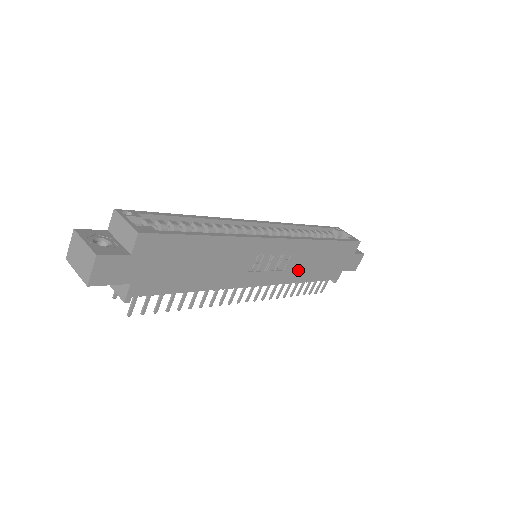
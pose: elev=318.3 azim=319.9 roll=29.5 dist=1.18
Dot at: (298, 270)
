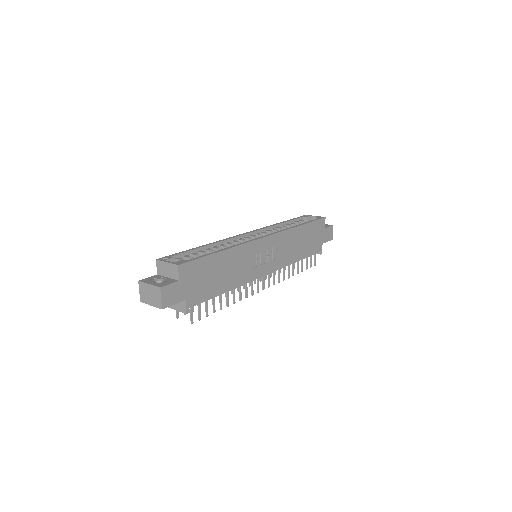
Dot at: (289, 254)
